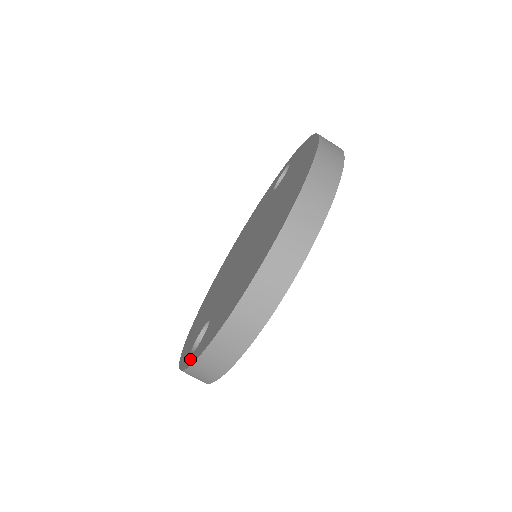
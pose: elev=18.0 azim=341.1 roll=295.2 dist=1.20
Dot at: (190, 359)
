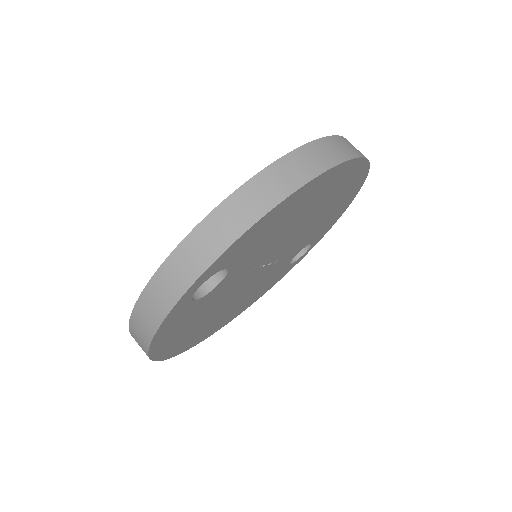
Dot at: occluded
